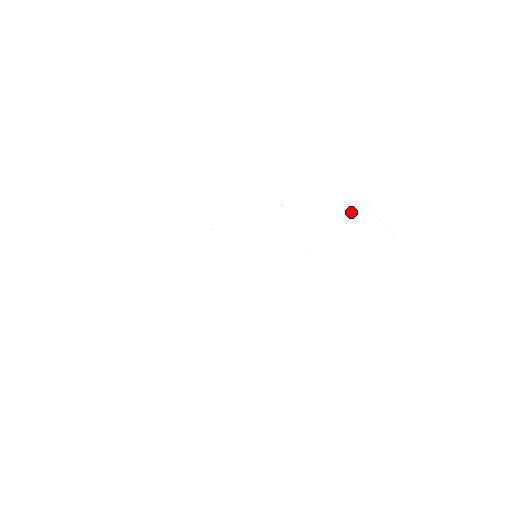
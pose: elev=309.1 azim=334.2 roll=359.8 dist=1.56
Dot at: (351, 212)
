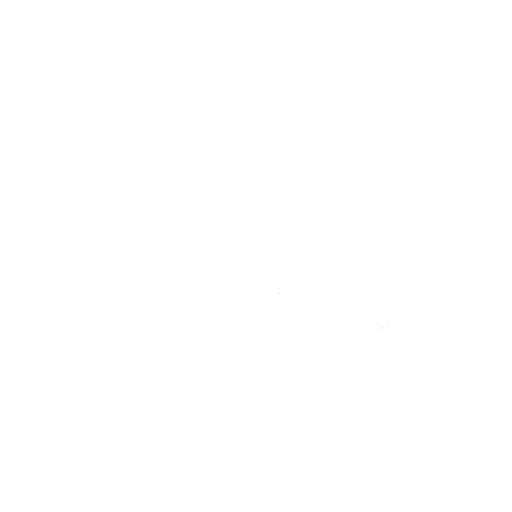
Dot at: (353, 265)
